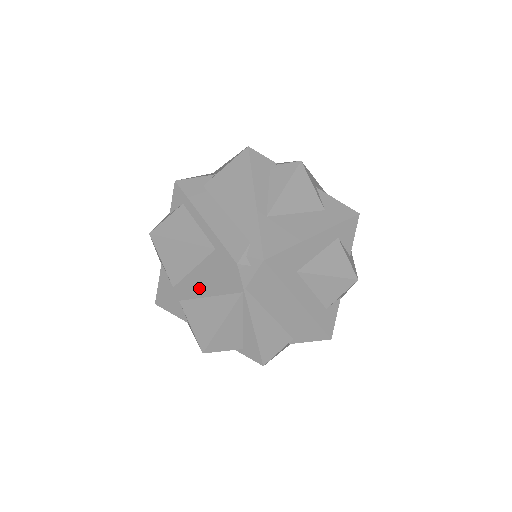
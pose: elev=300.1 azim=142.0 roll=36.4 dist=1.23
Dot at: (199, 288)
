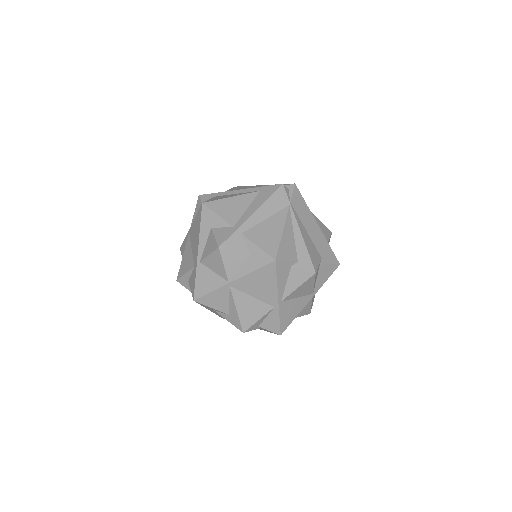
Dot at: (258, 214)
